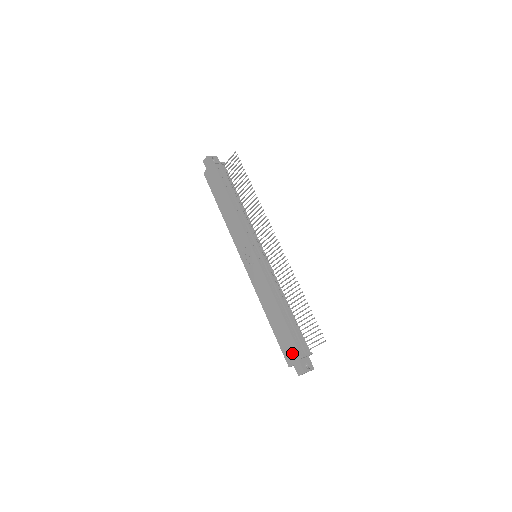
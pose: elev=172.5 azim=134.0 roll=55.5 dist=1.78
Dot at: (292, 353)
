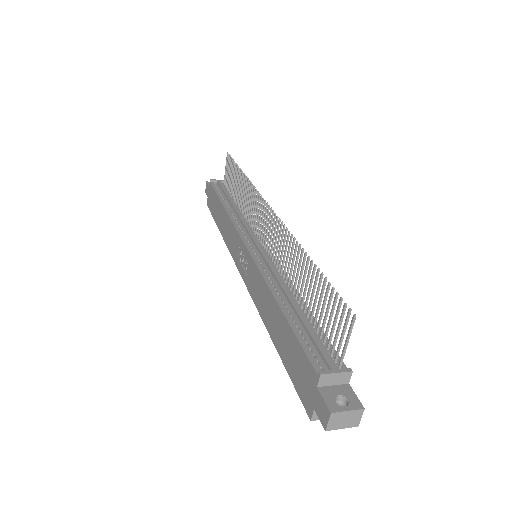
Dot at: (306, 380)
